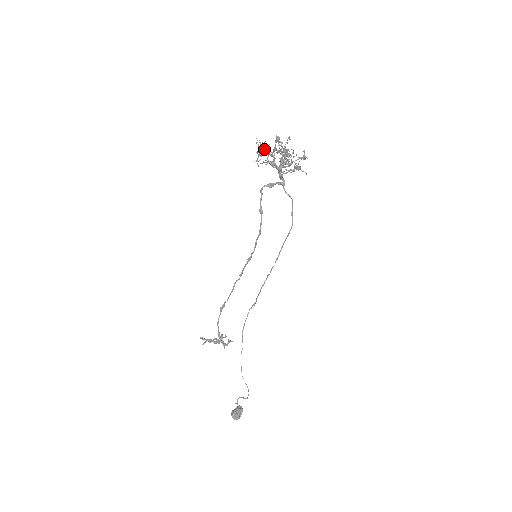
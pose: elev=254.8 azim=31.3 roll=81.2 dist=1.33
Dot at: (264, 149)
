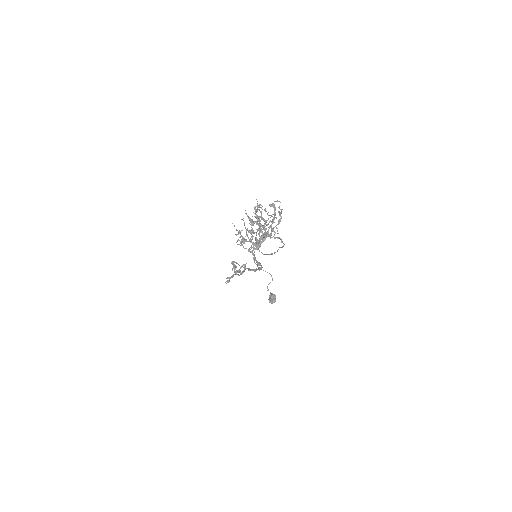
Dot at: (248, 250)
